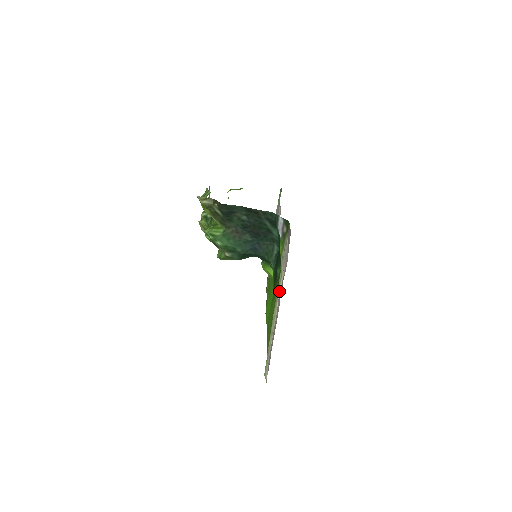
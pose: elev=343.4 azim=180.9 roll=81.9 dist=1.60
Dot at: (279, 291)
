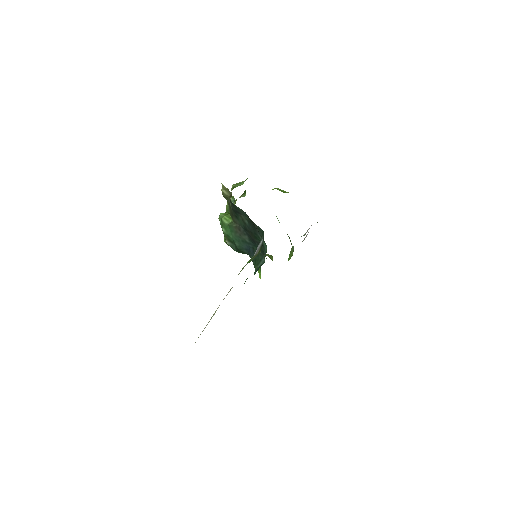
Dot at: occluded
